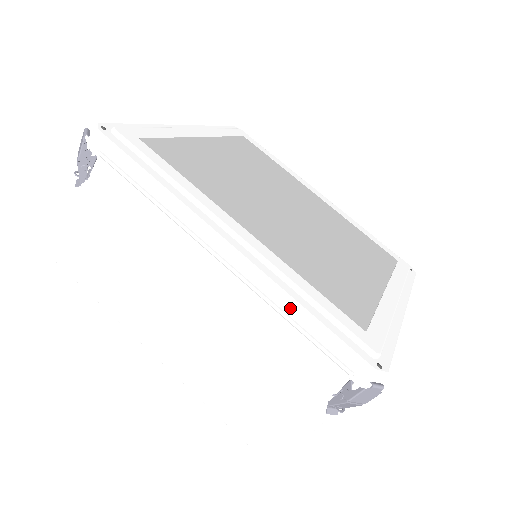
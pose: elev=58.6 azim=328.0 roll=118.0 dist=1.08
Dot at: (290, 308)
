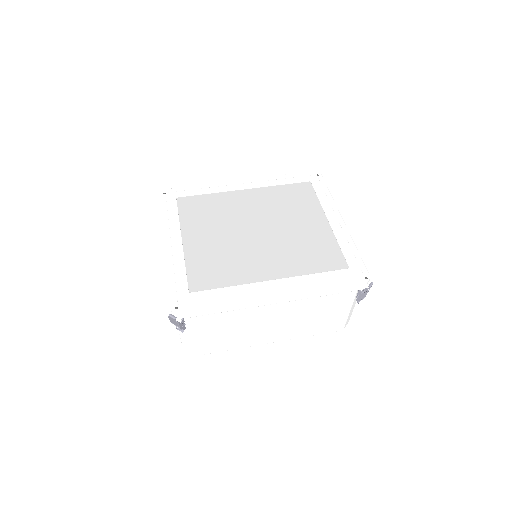
Dot at: (320, 293)
